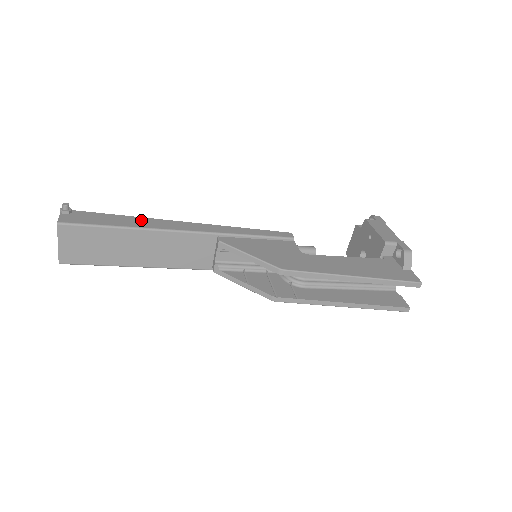
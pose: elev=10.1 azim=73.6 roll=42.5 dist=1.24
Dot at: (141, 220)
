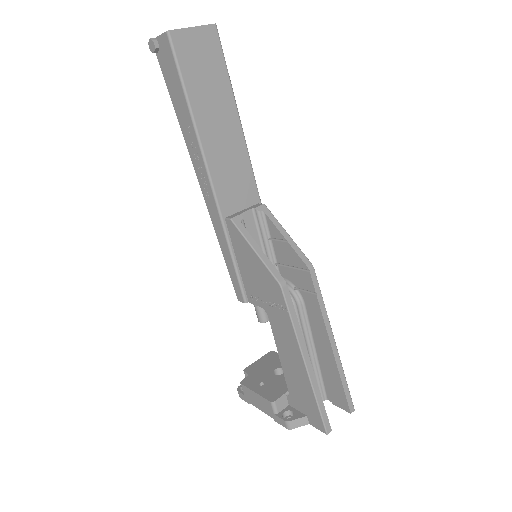
Dot at: occluded
